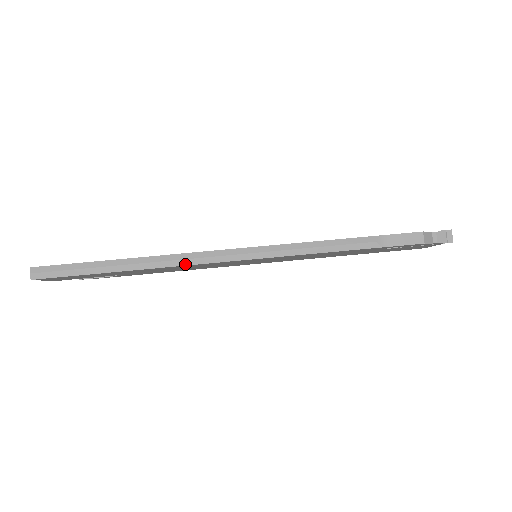
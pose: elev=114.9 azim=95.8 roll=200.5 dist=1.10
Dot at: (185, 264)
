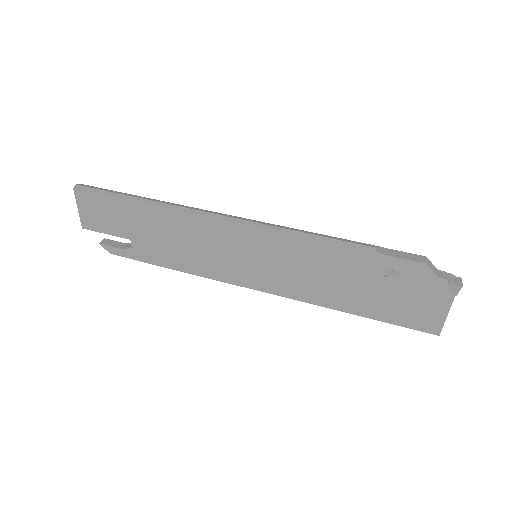
Dot at: (192, 212)
